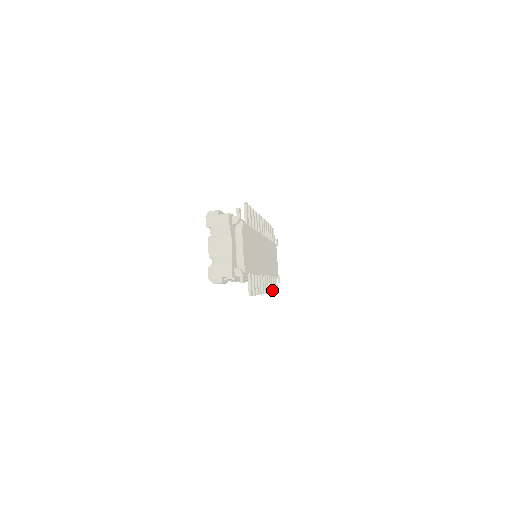
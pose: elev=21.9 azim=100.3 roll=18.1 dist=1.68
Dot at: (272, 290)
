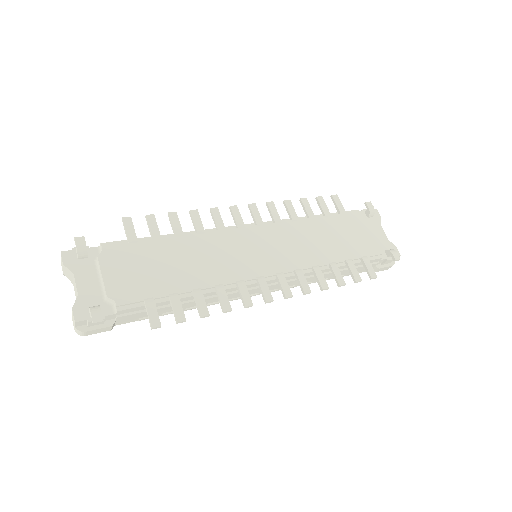
Dot at: (326, 285)
